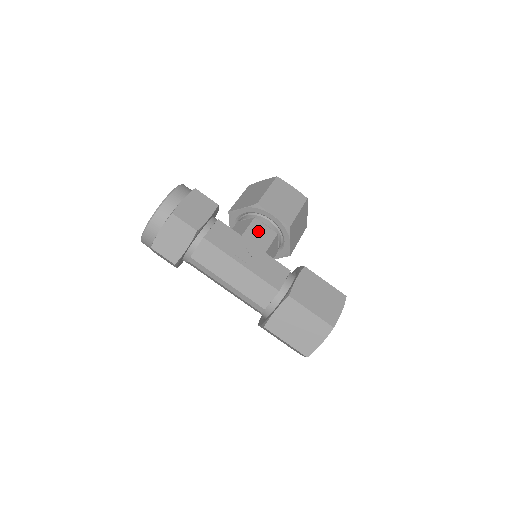
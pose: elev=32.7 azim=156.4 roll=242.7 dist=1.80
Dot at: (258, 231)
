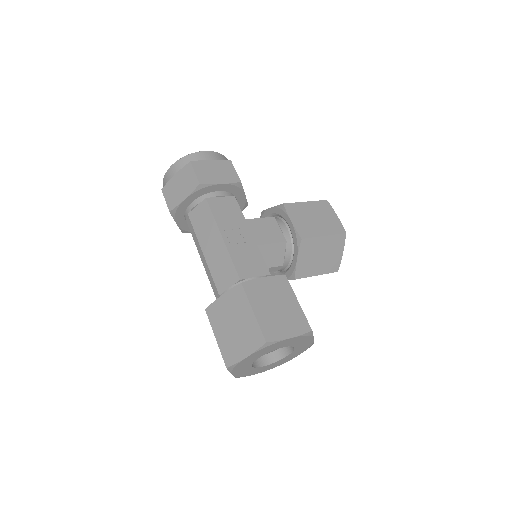
Dot at: (267, 227)
